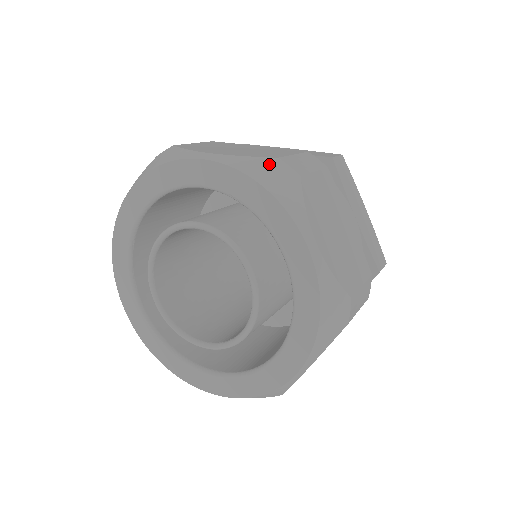
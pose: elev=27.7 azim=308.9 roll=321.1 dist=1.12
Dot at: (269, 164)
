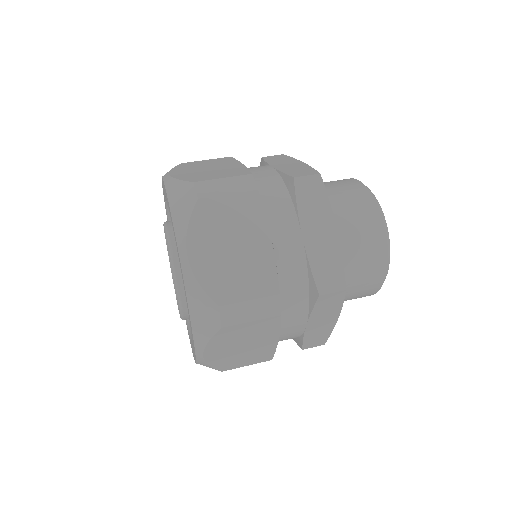
Dot at: occluded
